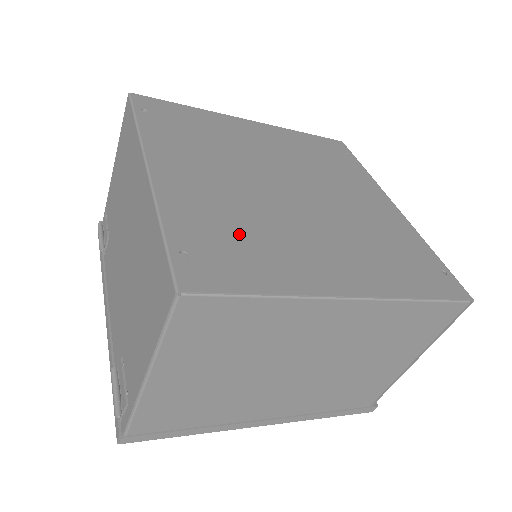
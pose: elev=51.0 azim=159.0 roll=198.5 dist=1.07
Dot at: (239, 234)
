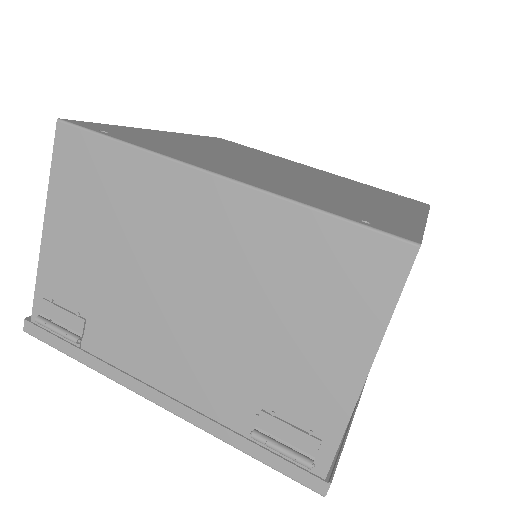
Dot at: (341, 202)
